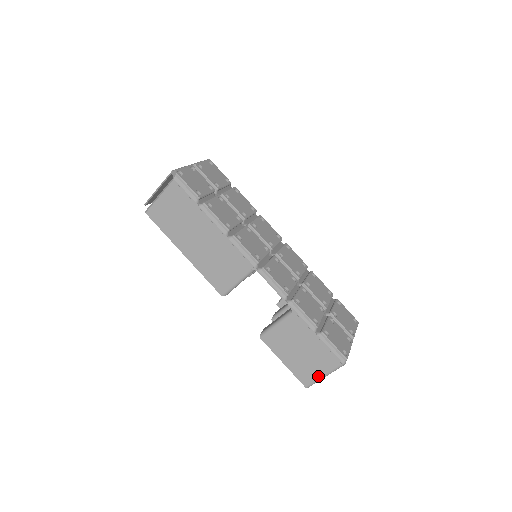
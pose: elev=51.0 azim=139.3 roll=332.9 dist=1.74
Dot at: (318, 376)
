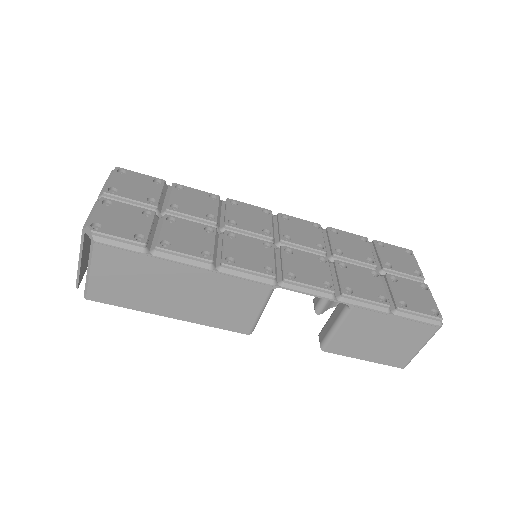
Dot at: (414, 352)
